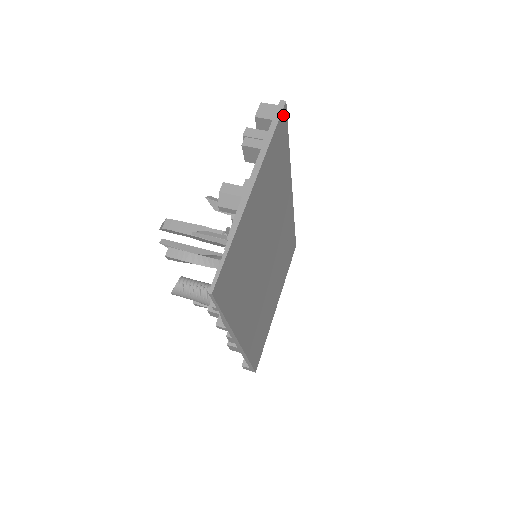
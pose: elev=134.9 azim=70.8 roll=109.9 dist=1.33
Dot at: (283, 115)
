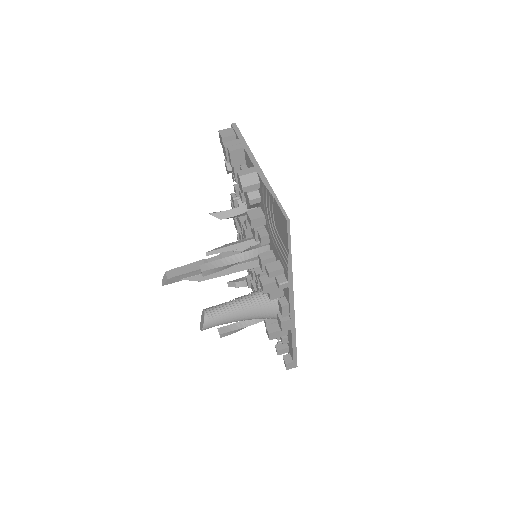
Dot at: occluded
